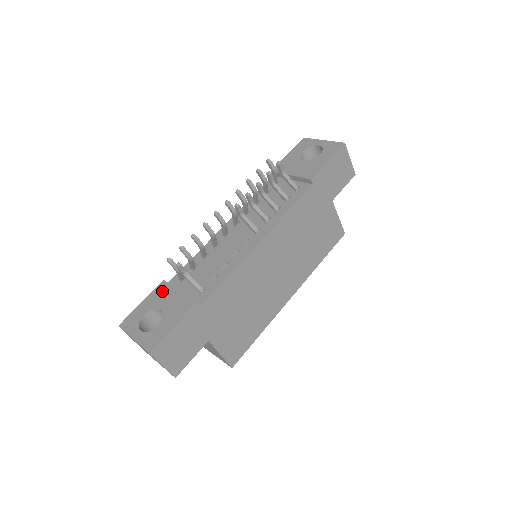
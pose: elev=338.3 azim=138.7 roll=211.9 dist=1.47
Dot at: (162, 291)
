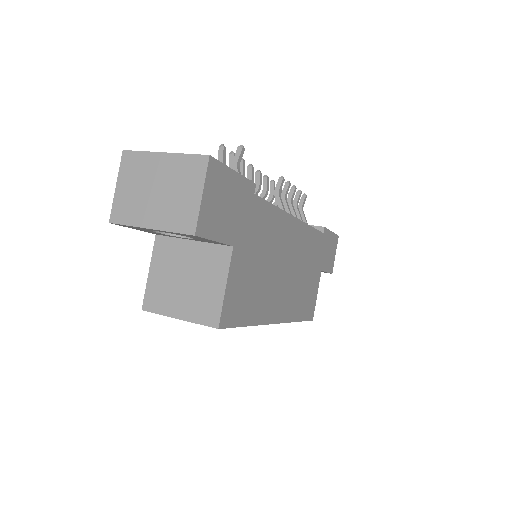
Dot at: occluded
